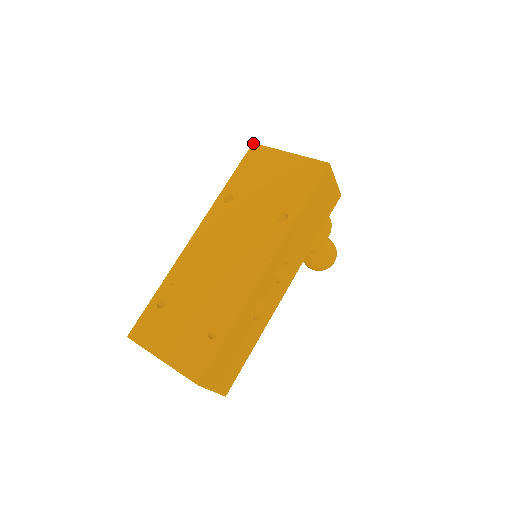
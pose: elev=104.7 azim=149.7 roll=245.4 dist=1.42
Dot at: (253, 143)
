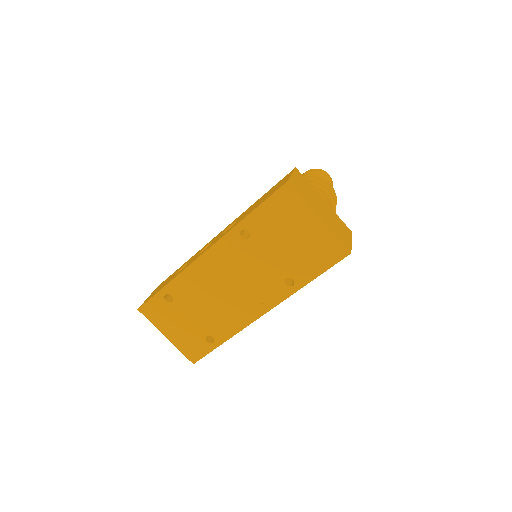
Dot at: (288, 182)
